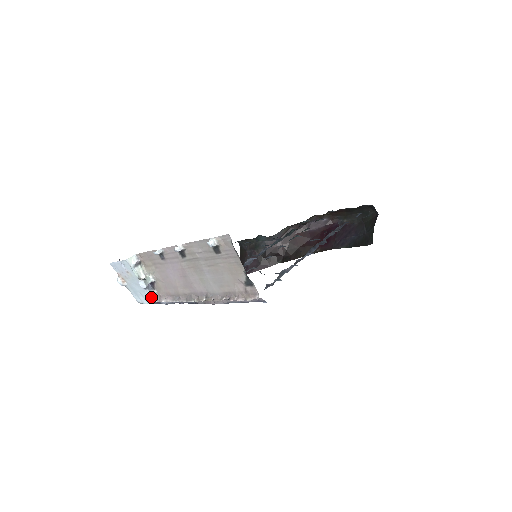
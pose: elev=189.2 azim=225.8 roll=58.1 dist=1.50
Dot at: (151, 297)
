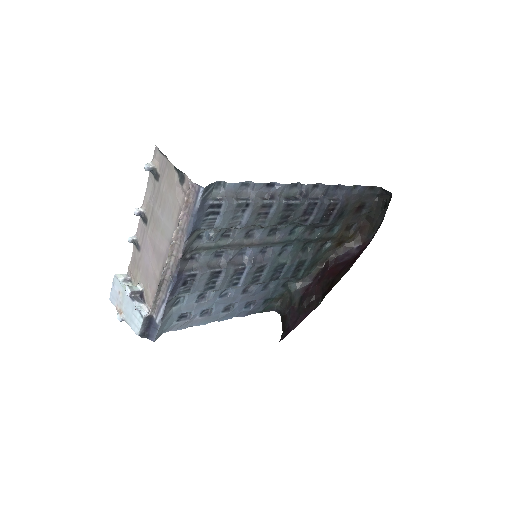
Dot at: (140, 309)
